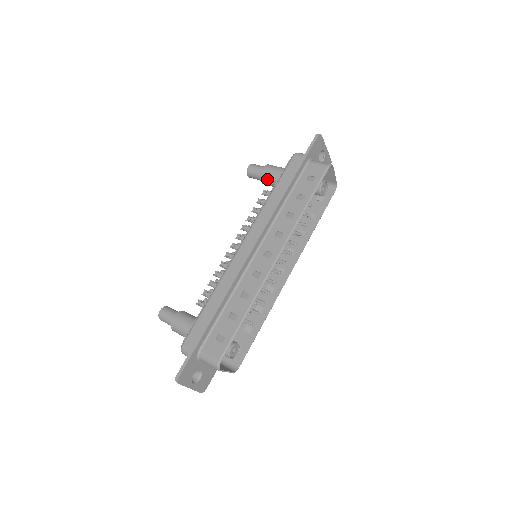
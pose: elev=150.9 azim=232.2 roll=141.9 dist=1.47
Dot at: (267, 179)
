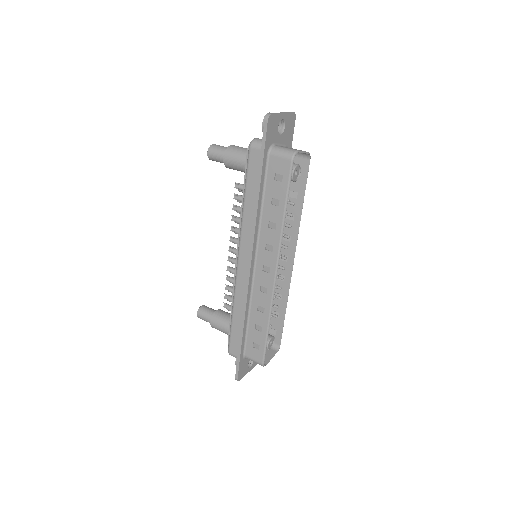
Dot at: (233, 169)
